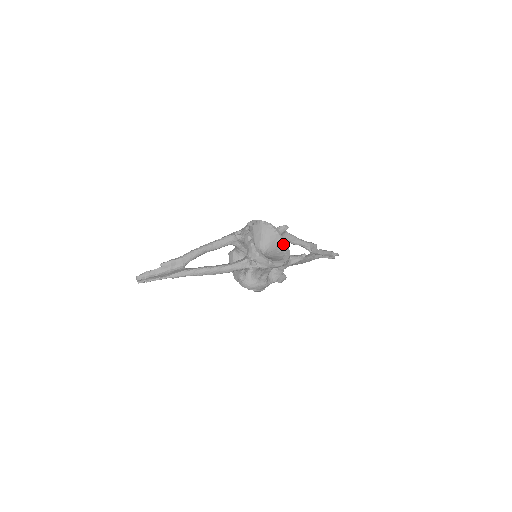
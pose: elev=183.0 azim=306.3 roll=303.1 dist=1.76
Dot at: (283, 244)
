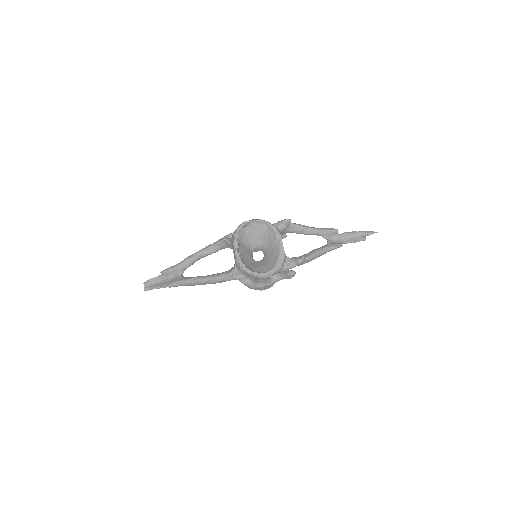
Dot at: (278, 247)
